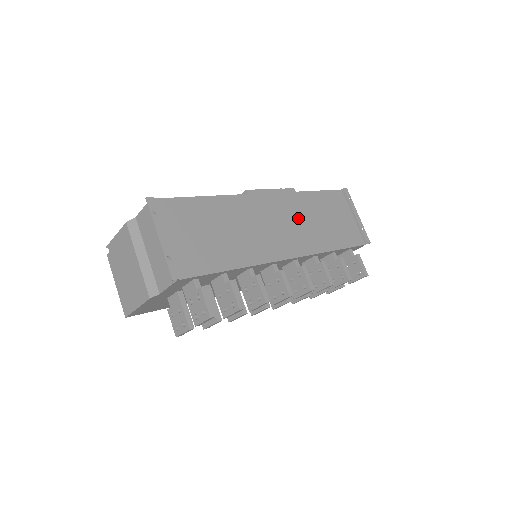
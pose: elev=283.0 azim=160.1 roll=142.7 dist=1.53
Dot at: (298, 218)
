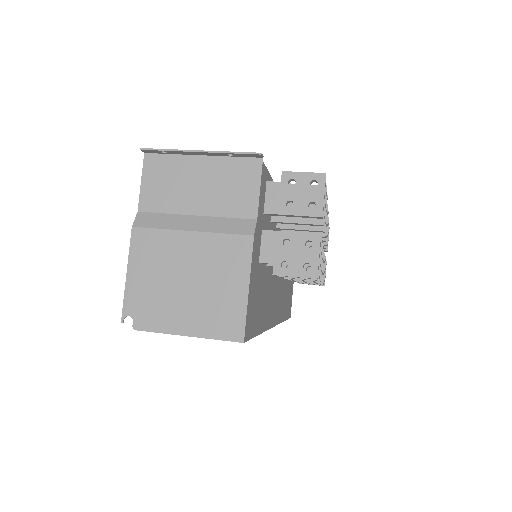
Dot at: occluded
